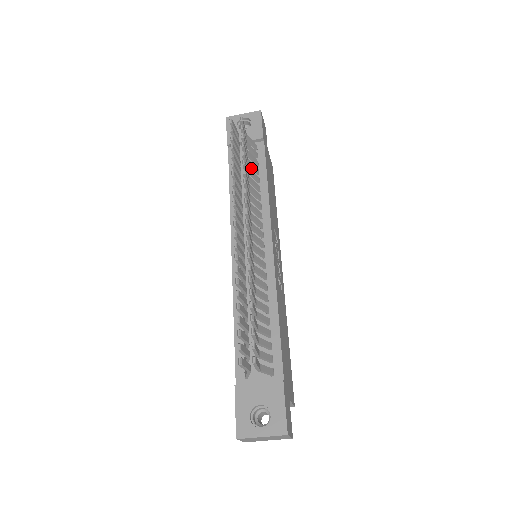
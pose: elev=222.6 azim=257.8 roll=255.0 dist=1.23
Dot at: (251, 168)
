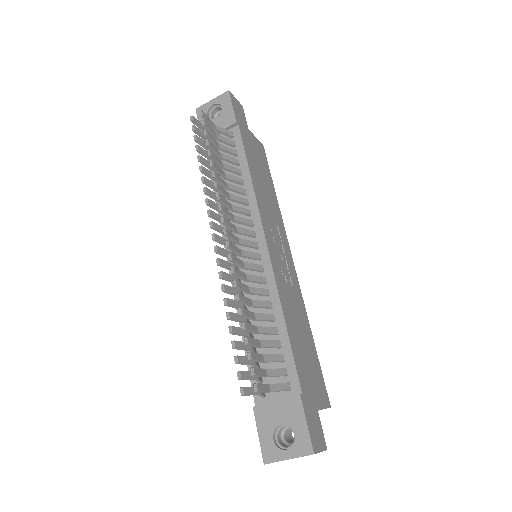
Dot at: (228, 162)
